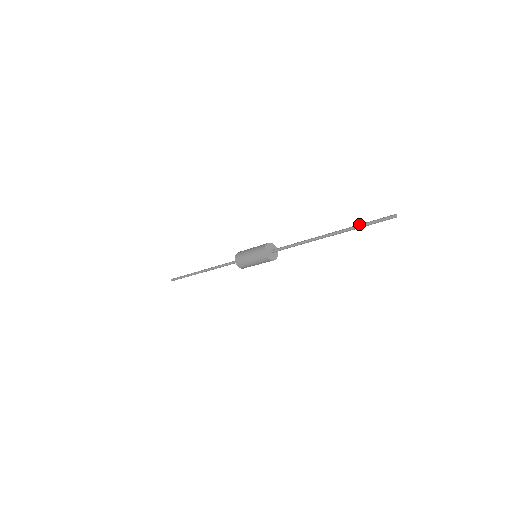
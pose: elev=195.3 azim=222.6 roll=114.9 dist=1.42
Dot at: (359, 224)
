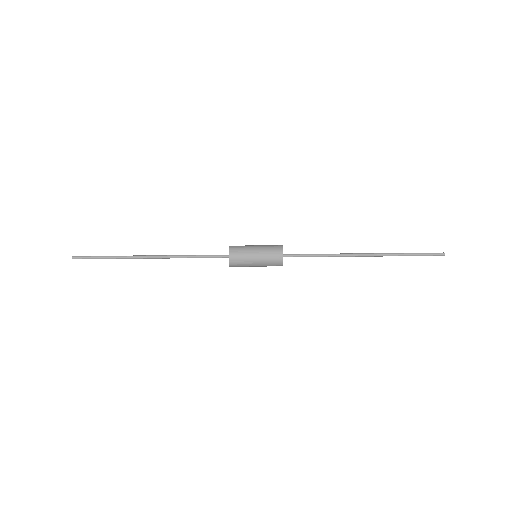
Dot at: occluded
